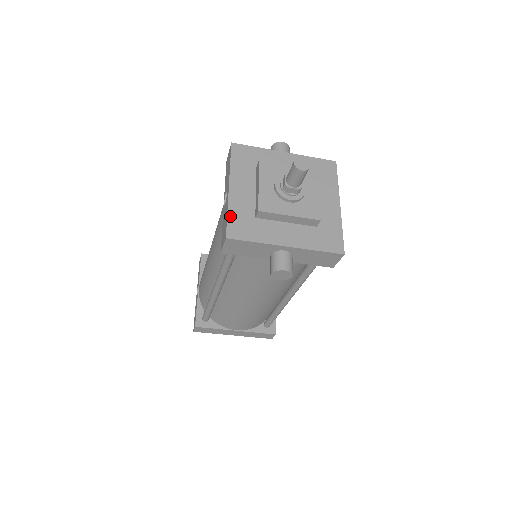
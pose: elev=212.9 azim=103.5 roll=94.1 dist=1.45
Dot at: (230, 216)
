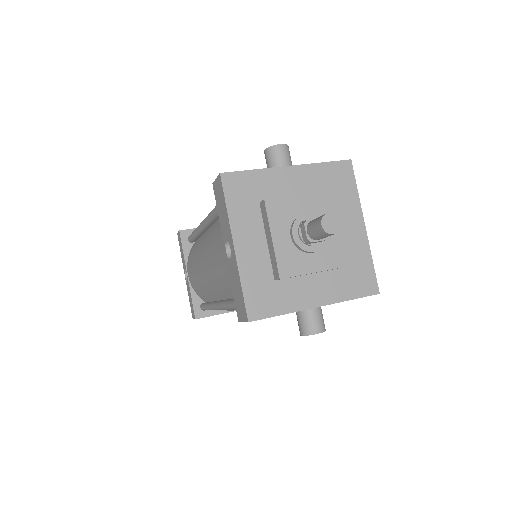
Dot at: (245, 289)
